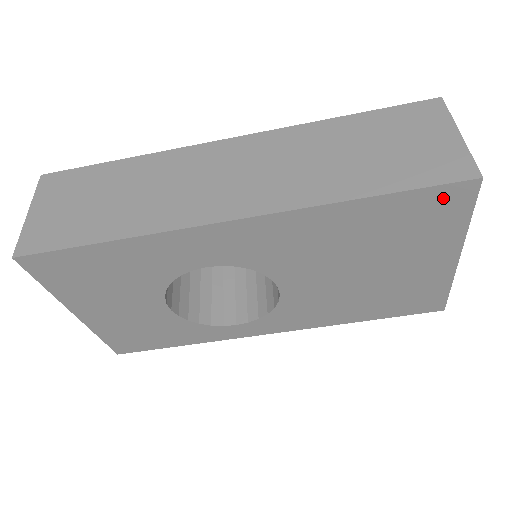
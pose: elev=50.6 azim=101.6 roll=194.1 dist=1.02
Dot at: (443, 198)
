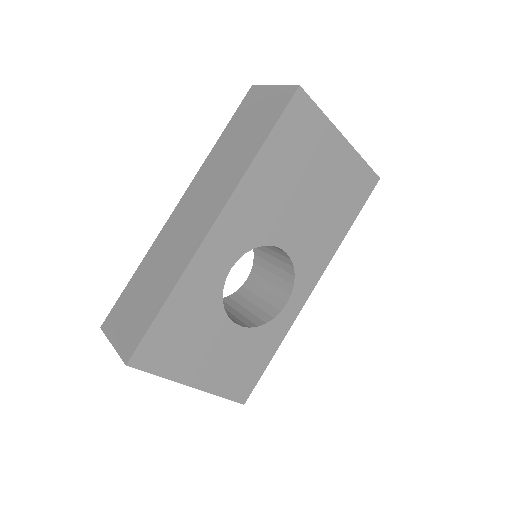
Dot at: (296, 112)
